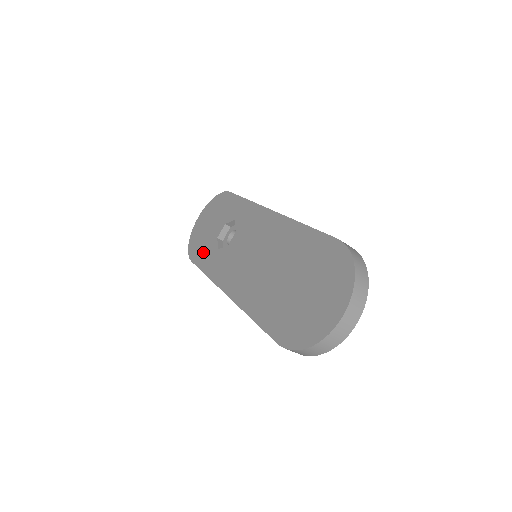
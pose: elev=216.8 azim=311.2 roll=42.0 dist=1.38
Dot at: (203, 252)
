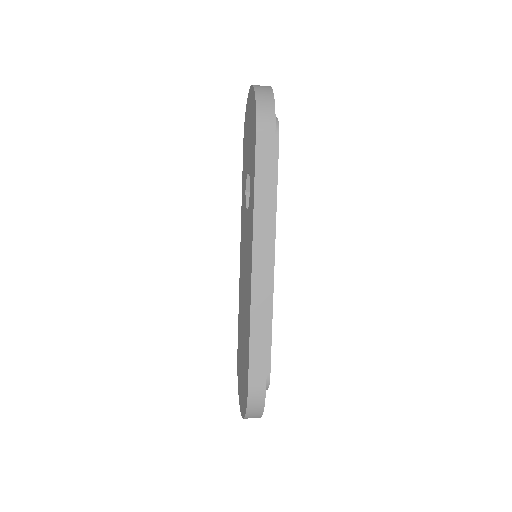
Dot at: (244, 162)
